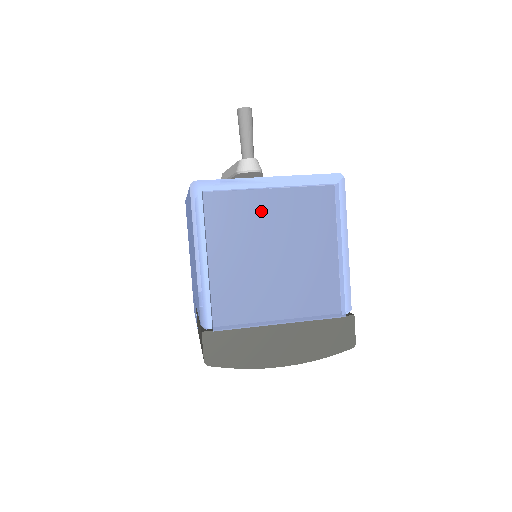
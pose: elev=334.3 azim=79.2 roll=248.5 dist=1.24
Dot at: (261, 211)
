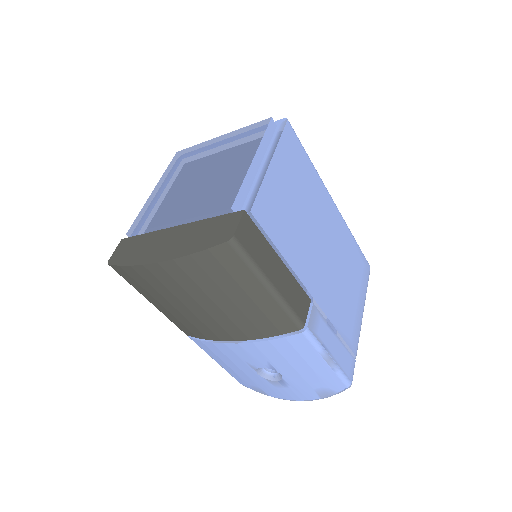
Dot at: (205, 151)
